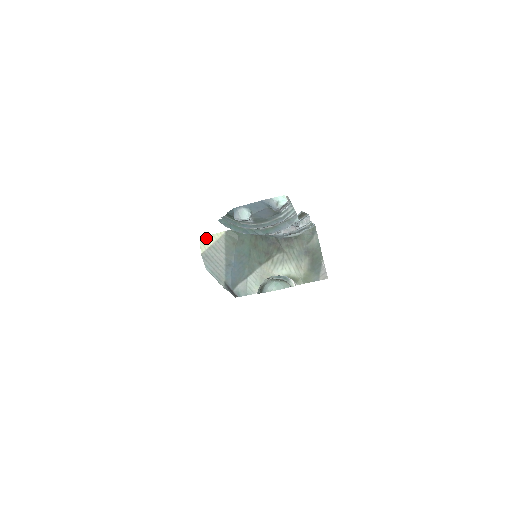
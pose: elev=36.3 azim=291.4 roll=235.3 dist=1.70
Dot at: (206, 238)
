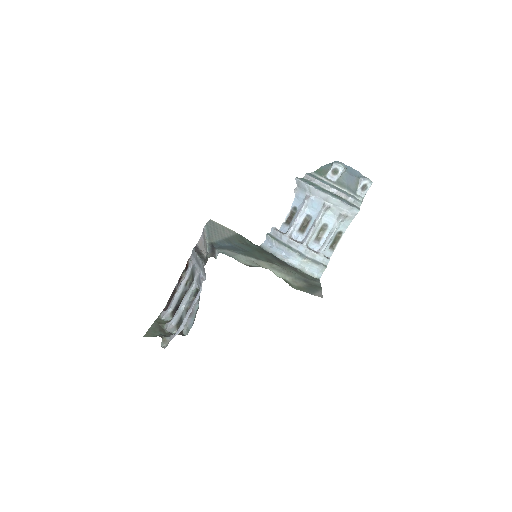
Dot at: occluded
